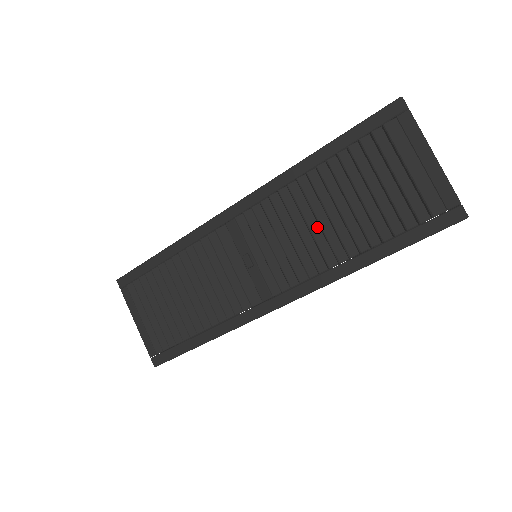
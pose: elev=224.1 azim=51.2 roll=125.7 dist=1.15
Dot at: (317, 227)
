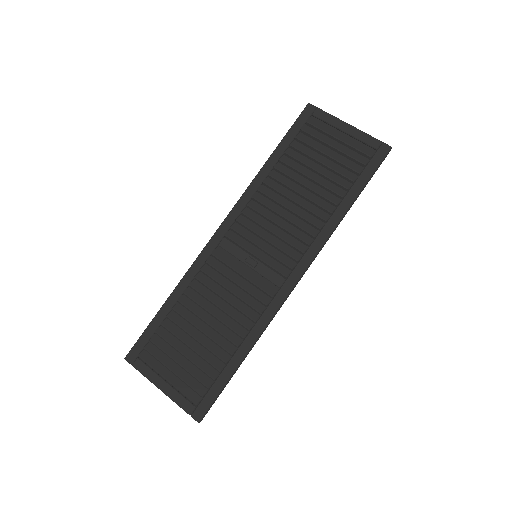
Dot at: (295, 206)
